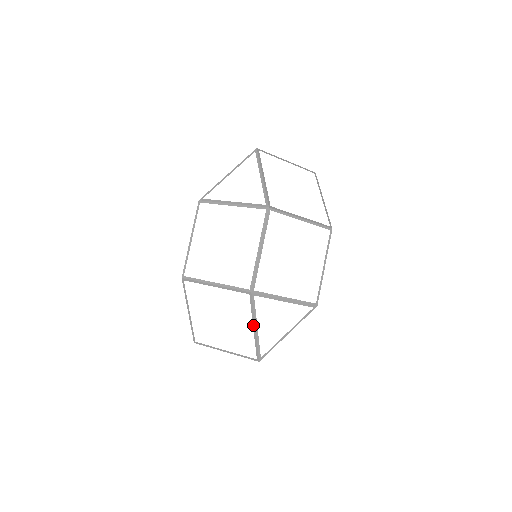
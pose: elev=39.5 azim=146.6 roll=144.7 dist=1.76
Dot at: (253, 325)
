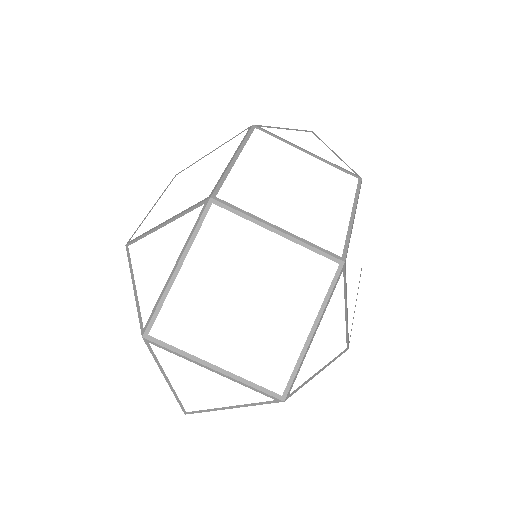
Dot at: (133, 284)
